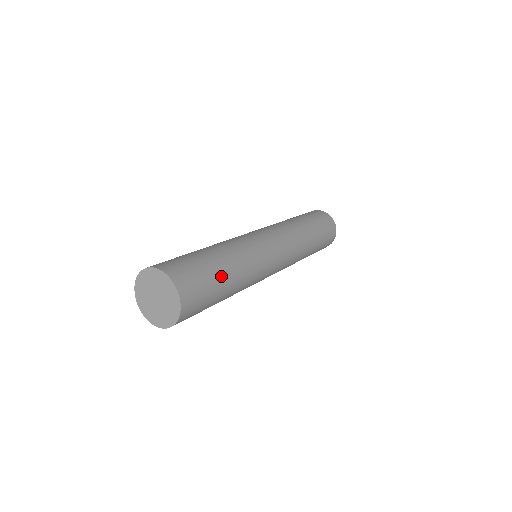
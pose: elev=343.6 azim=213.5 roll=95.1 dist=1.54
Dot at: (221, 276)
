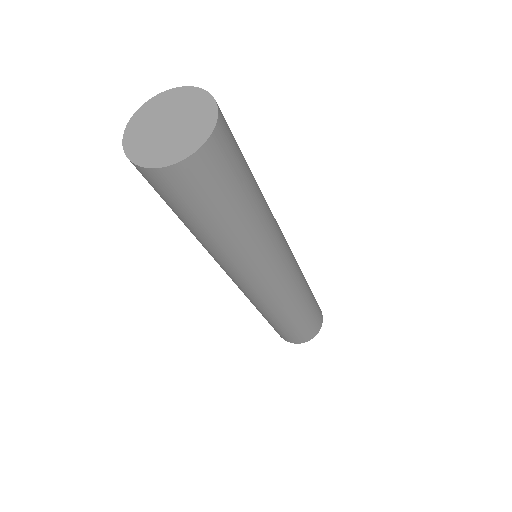
Dot at: occluded
